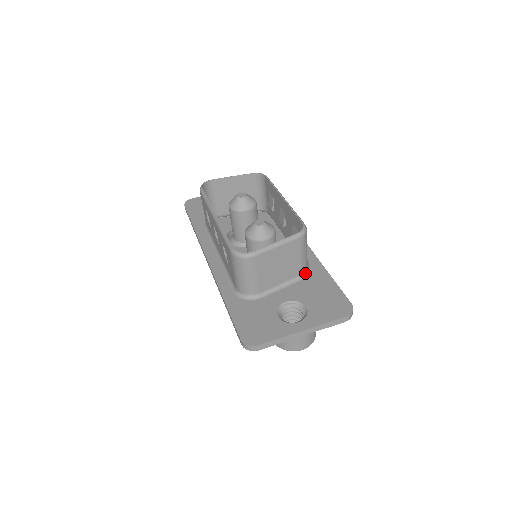
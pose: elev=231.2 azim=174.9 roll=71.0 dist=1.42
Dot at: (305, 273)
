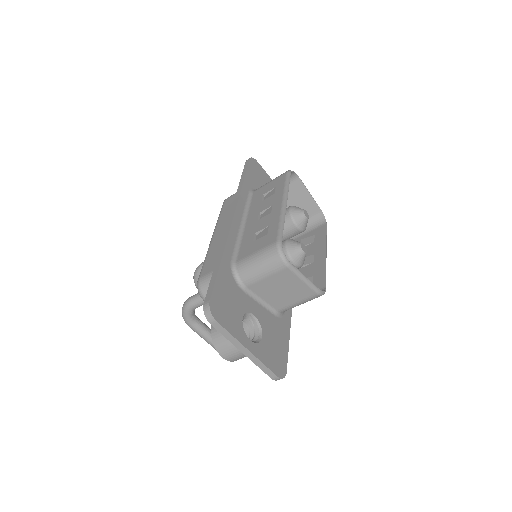
Dot at: (279, 313)
